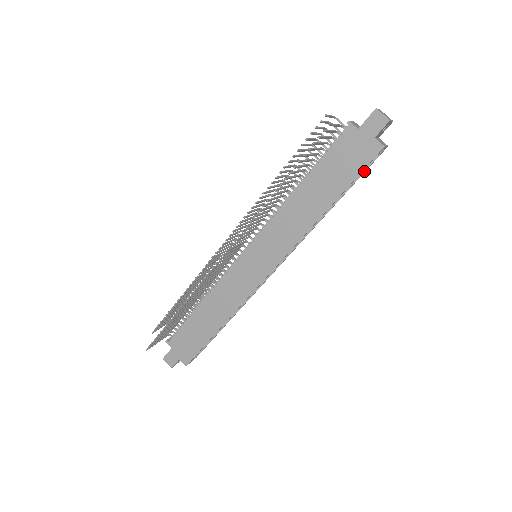
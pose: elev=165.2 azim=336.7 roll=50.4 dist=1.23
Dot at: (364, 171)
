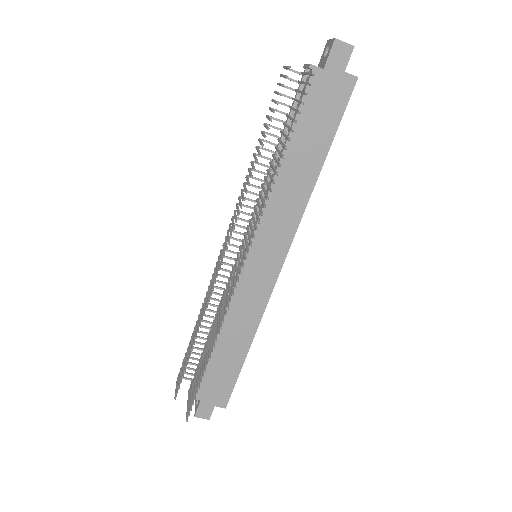
Dot at: occluded
